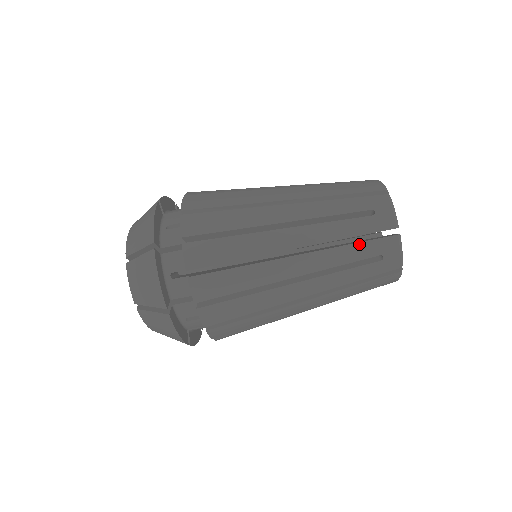
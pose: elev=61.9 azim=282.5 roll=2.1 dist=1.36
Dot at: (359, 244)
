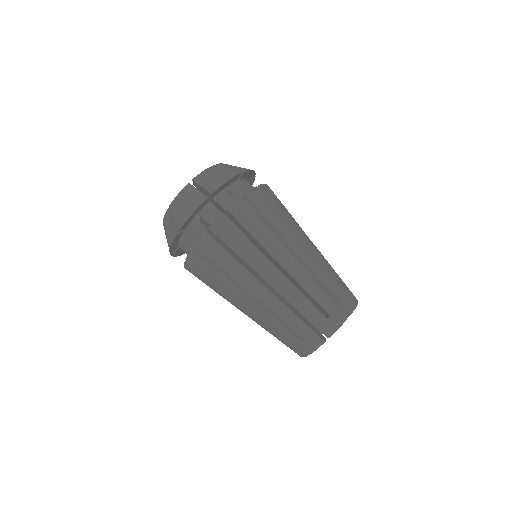
Dot at: (340, 279)
